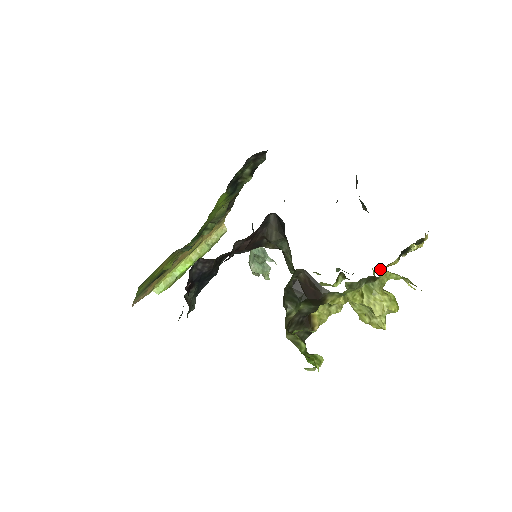
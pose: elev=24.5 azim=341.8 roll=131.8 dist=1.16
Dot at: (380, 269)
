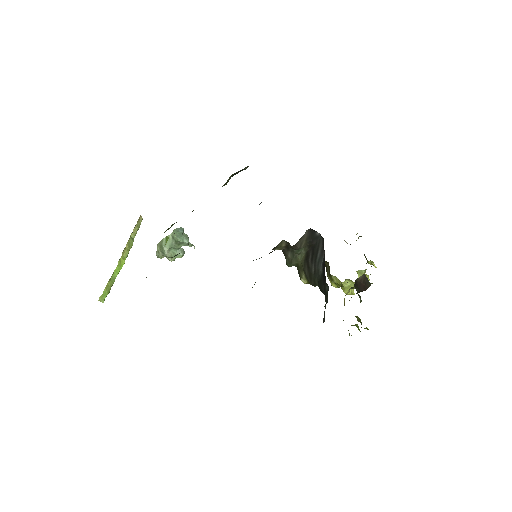
Dot at: occluded
